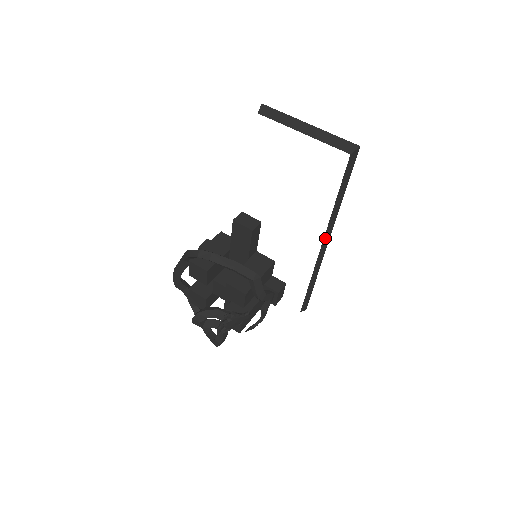
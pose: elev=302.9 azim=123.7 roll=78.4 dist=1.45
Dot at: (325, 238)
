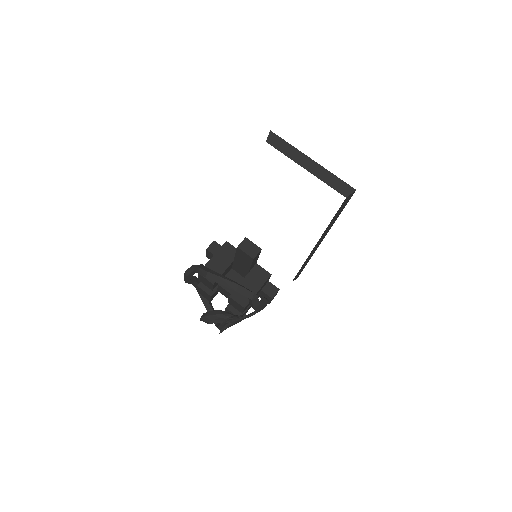
Dot at: (318, 242)
